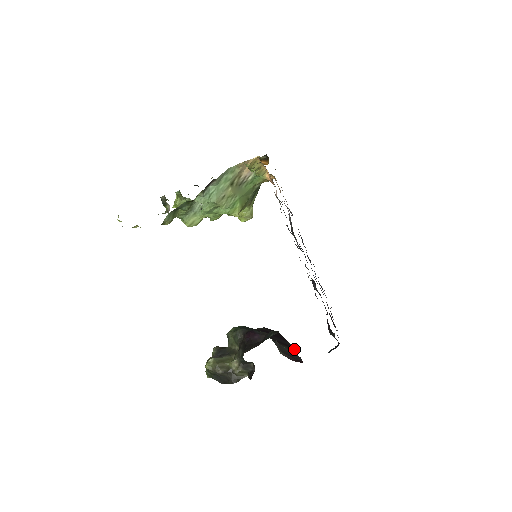
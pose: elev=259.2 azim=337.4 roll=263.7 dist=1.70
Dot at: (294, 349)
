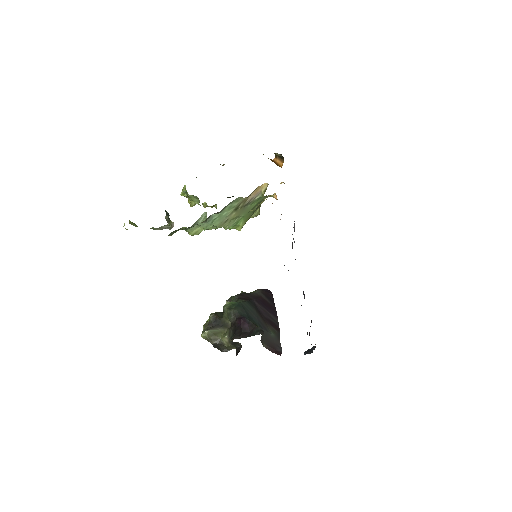
Dot at: (279, 331)
